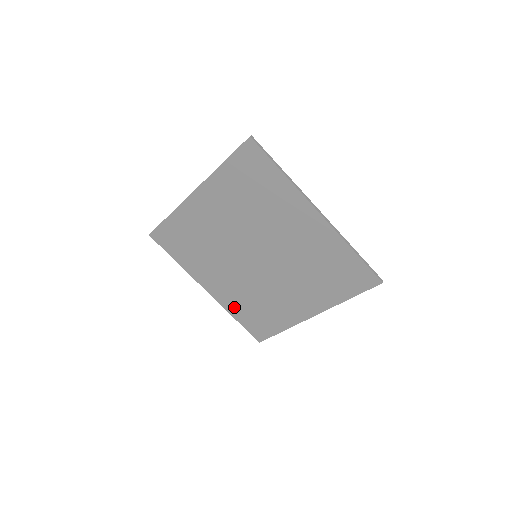
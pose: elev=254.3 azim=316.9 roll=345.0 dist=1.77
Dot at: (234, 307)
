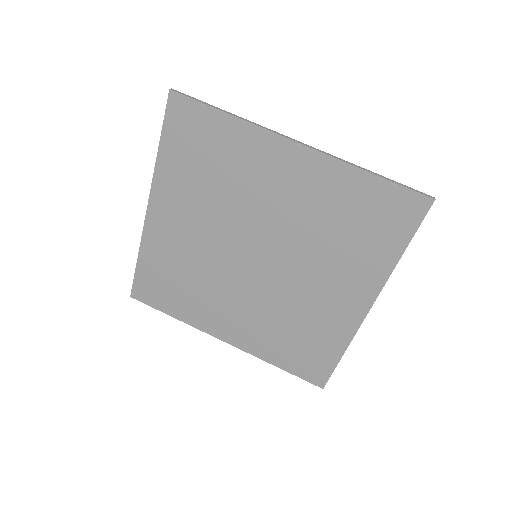
Dot at: (267, 349)
